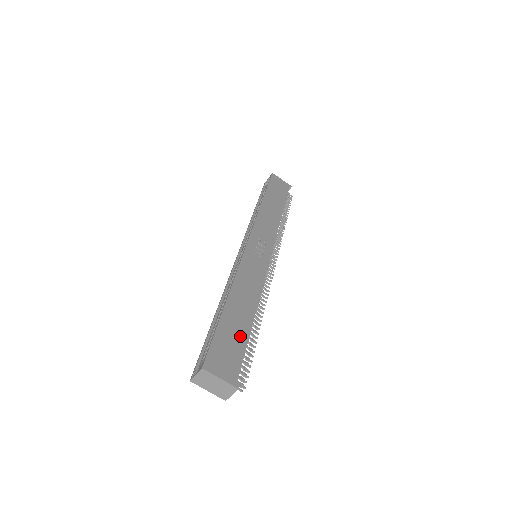
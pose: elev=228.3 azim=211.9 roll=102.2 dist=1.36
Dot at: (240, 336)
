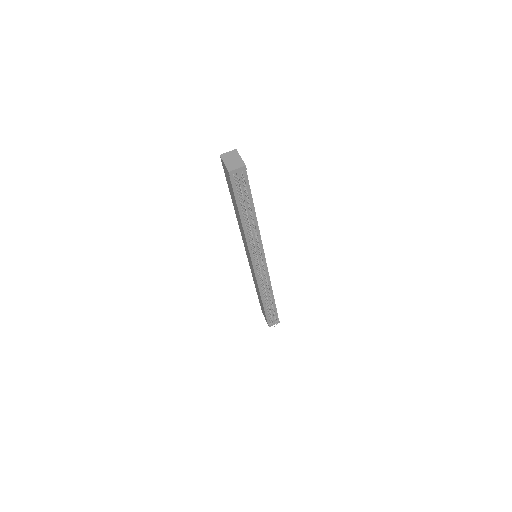
Dot at: occluded
